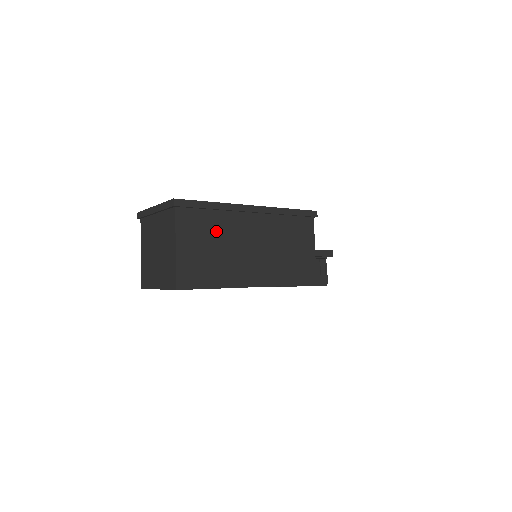
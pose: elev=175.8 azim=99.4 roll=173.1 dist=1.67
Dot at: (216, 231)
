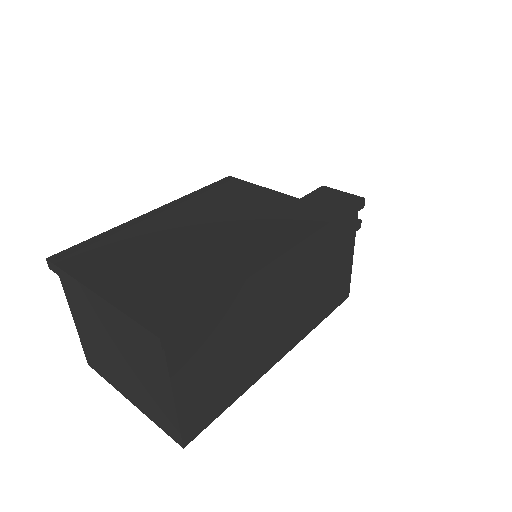
Dot at: (232, 328)
